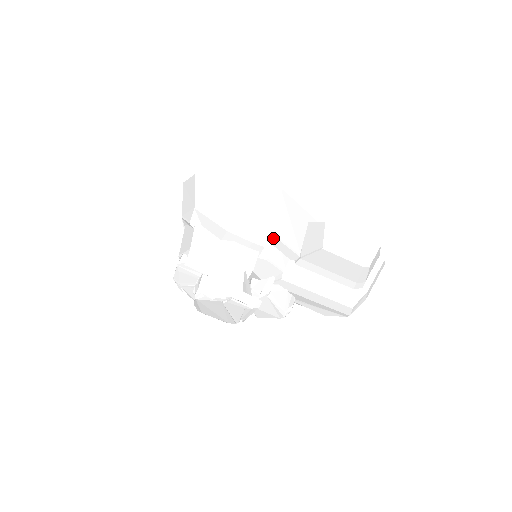
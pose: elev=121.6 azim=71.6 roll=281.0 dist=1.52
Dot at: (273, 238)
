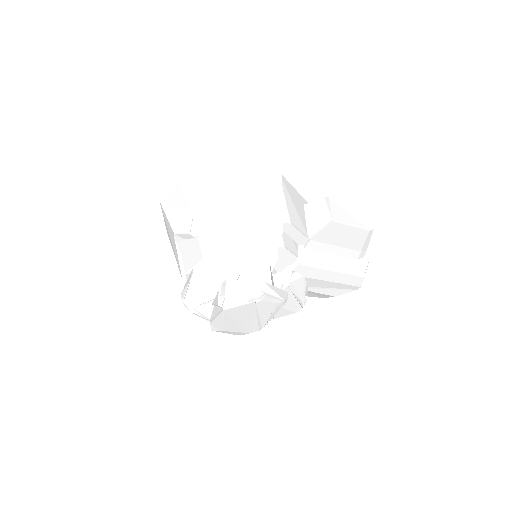
Dot at: (285, 223)
